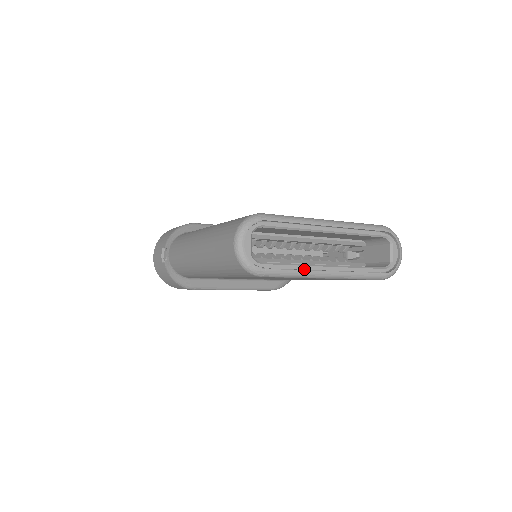
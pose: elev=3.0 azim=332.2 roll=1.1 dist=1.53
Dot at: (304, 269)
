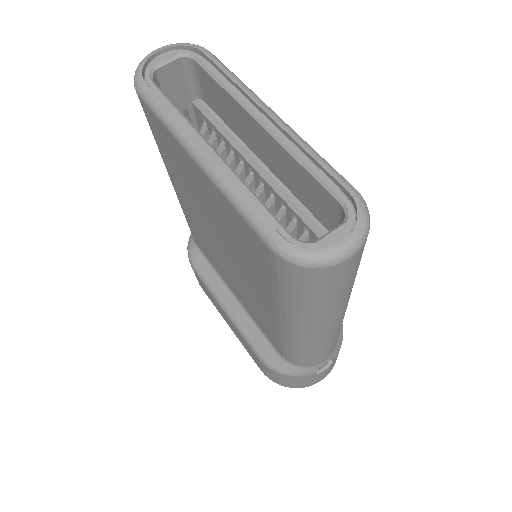
Dot at: (183, 124)
